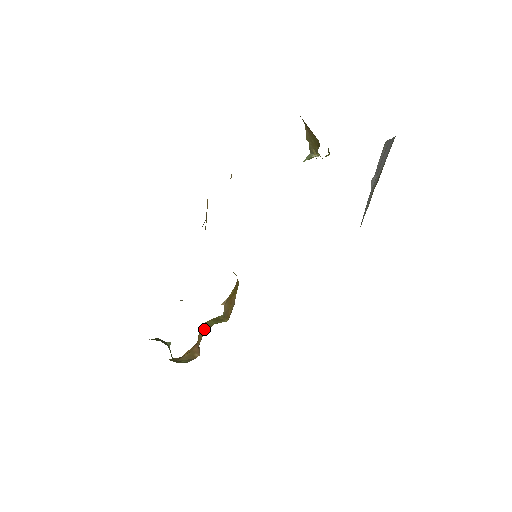
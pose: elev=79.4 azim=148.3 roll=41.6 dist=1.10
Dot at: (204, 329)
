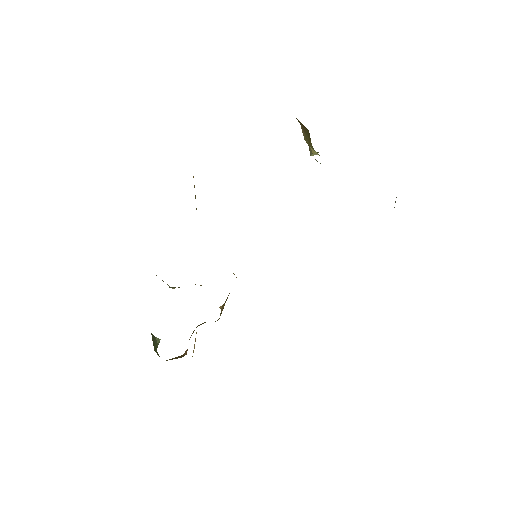
Dot at: occluded
